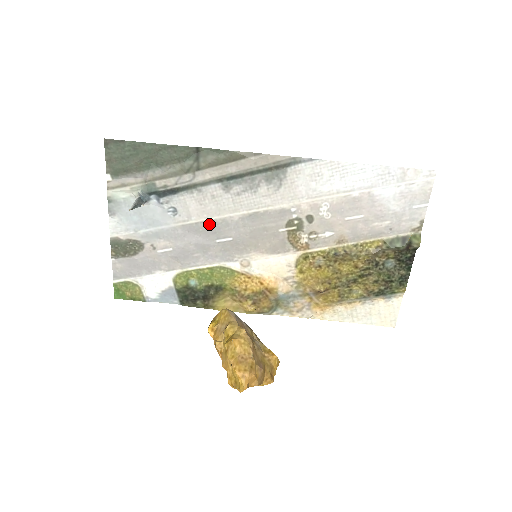
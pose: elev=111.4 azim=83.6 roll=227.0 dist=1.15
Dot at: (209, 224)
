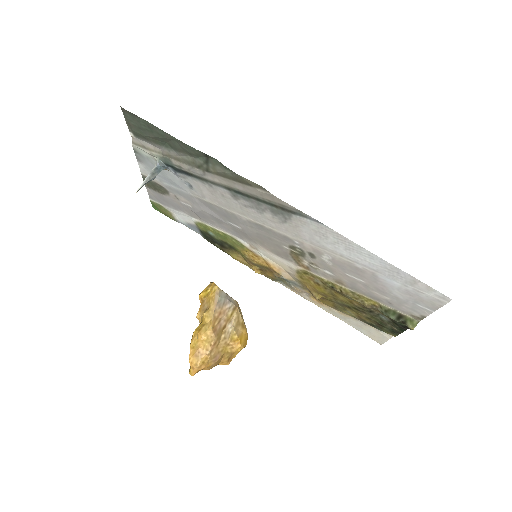
Dot at: (221, 209)
